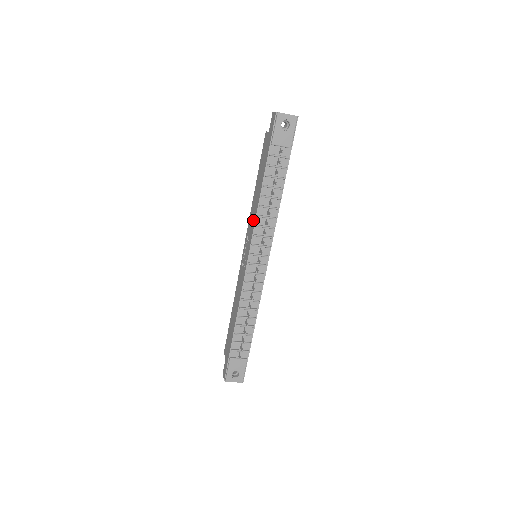
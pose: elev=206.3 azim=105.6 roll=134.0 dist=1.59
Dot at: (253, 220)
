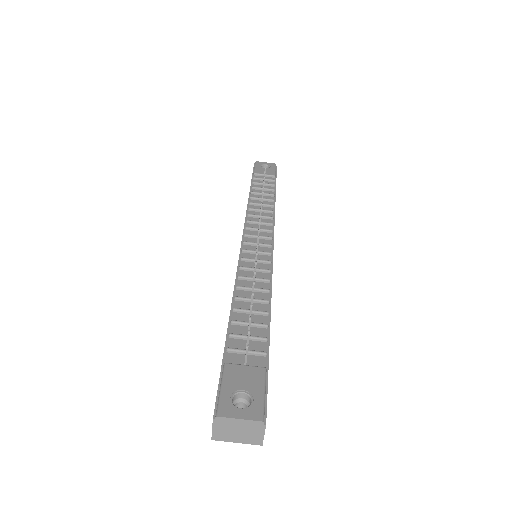
Dot at: occluded
